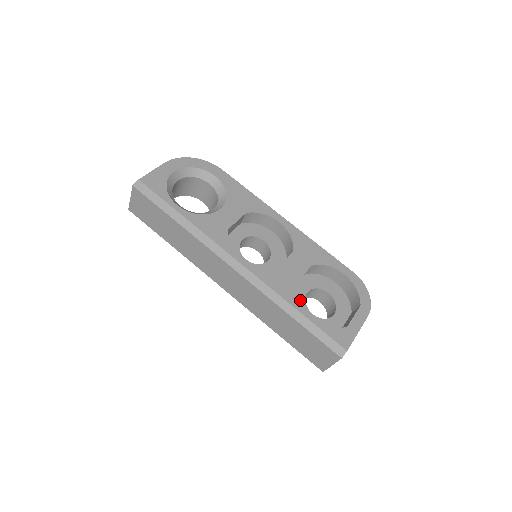
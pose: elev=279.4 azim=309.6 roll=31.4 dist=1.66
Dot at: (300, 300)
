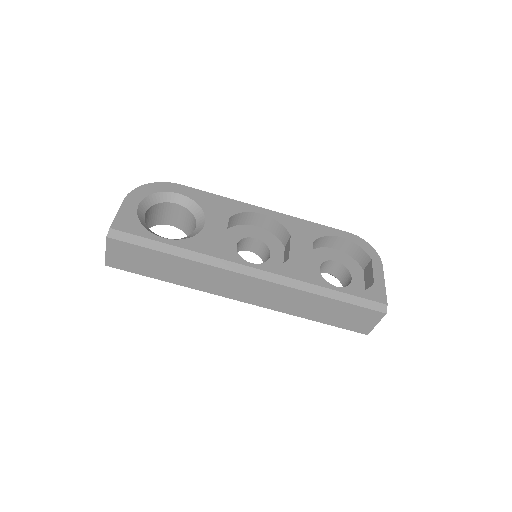
Dot at: occluded
